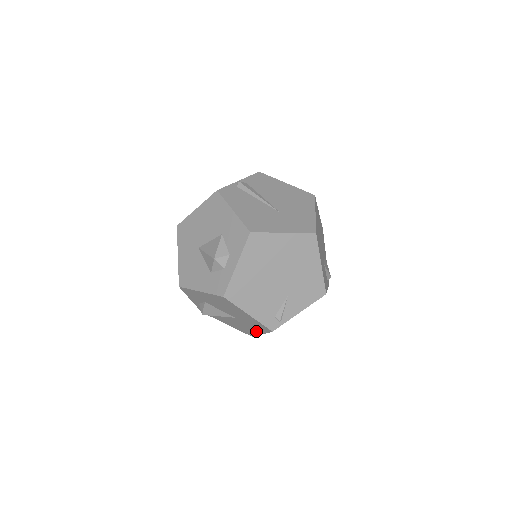
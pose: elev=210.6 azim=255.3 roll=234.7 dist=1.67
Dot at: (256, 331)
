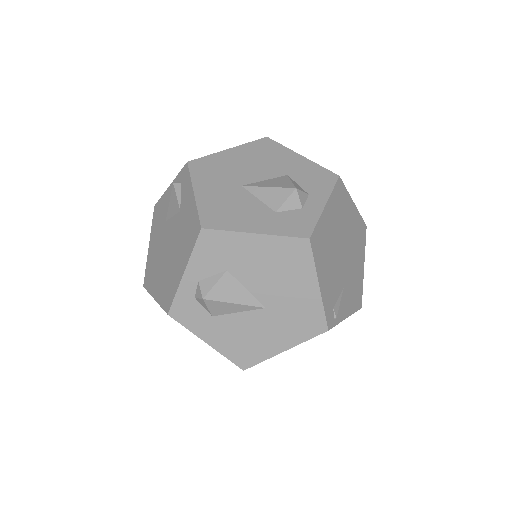
Dot at: (278, 343)
